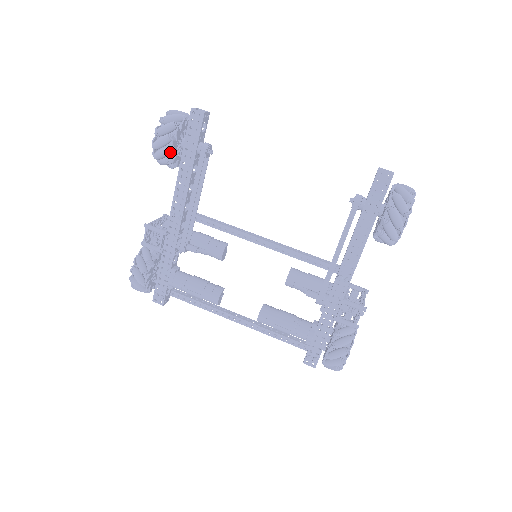
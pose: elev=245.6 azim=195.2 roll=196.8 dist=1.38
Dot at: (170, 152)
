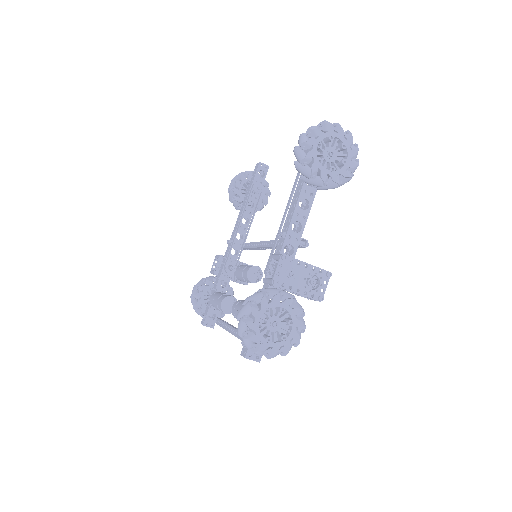
Dot at: (233, 190)
